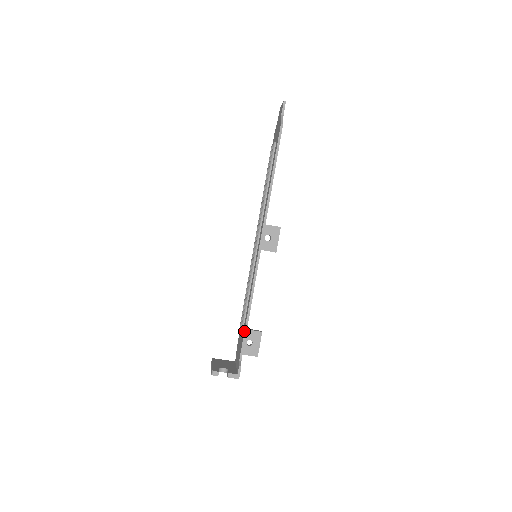
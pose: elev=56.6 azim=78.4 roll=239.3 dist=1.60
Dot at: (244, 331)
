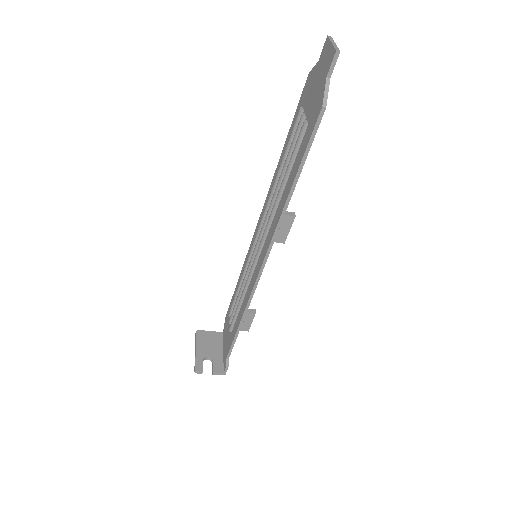
Dot at: (234, 338)
